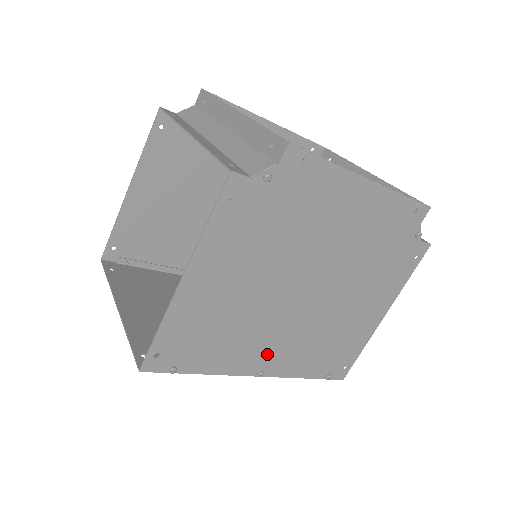
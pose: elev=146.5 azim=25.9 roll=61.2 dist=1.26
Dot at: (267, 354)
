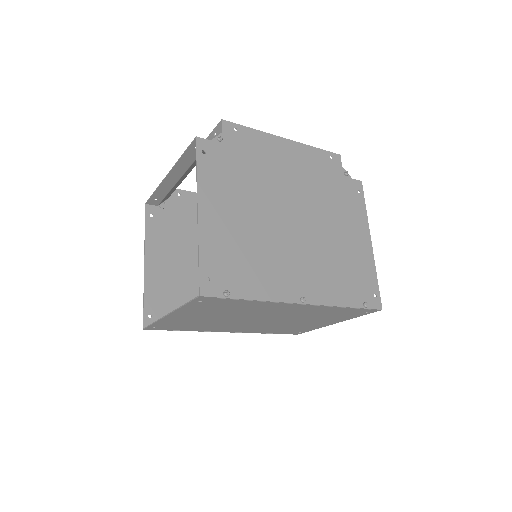
Dot at: (297, 280)
